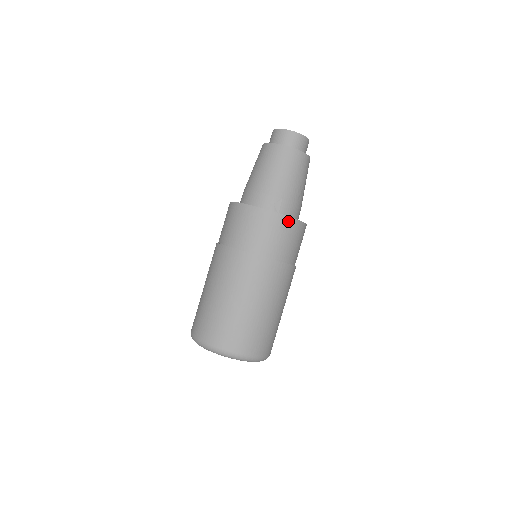
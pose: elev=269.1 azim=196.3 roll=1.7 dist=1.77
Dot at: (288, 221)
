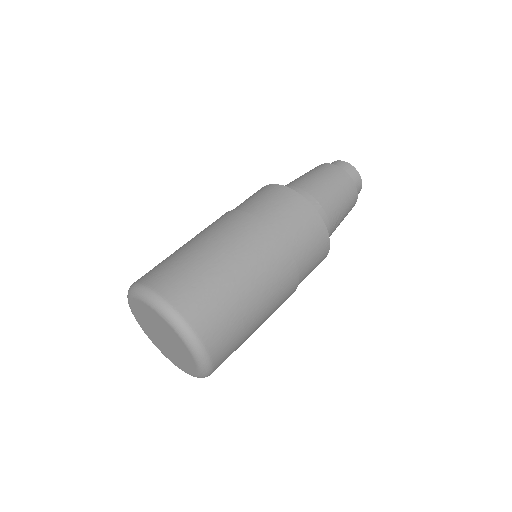
Dot at: (321, 225)
